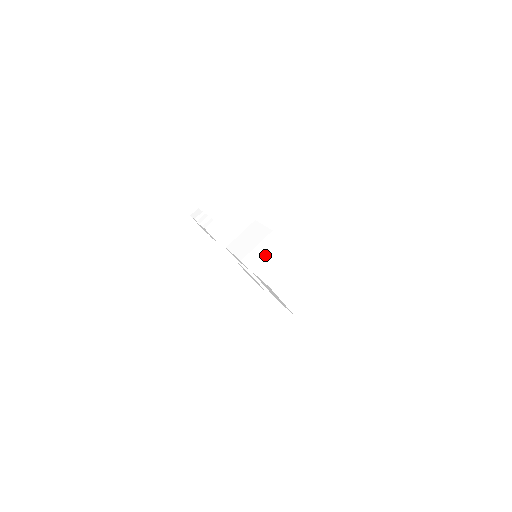
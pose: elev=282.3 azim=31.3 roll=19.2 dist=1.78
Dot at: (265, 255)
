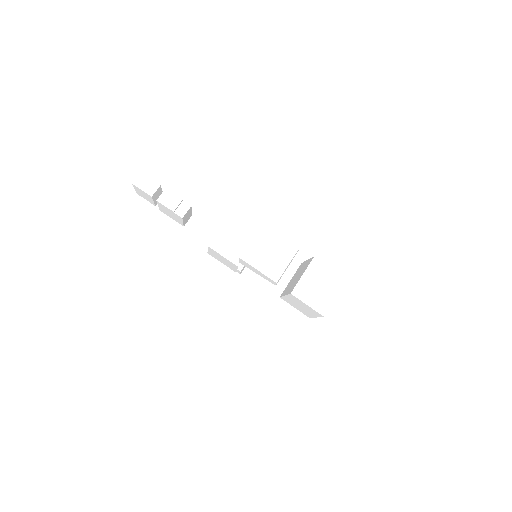
Dot at: (301, 277)
